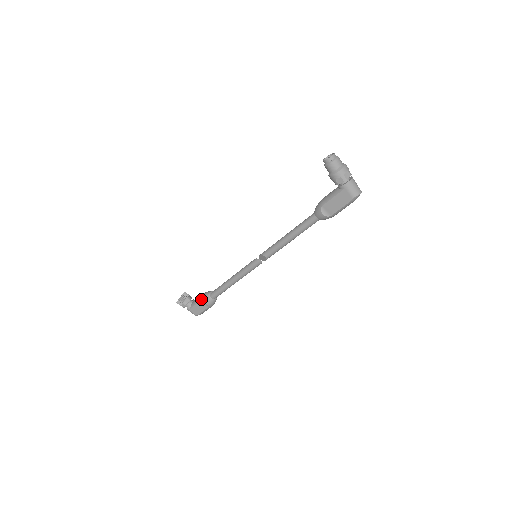
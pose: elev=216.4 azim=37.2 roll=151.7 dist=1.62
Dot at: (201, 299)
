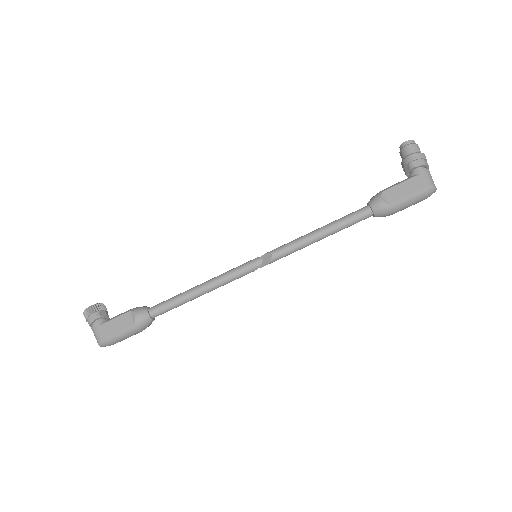
Dot at: (130, 310)
